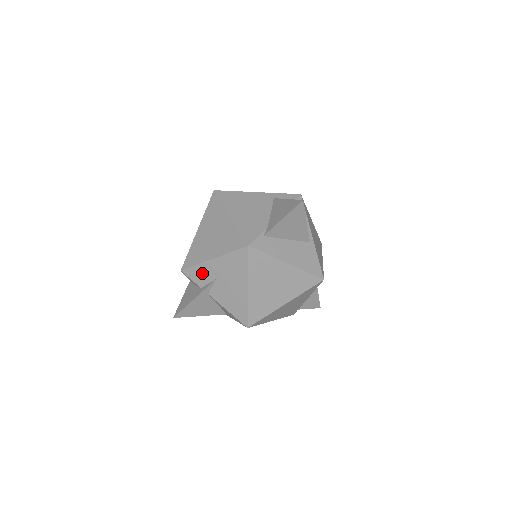
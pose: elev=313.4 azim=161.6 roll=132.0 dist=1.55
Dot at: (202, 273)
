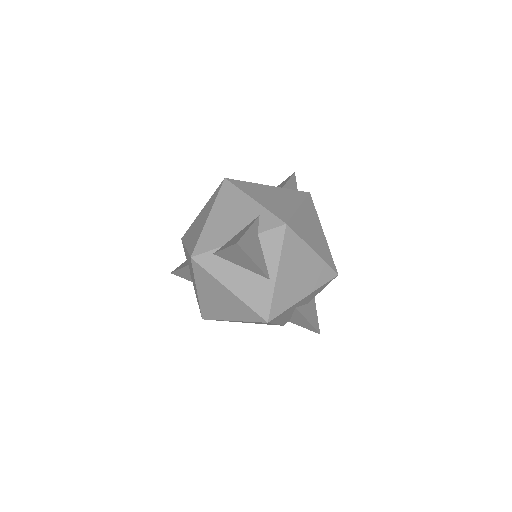
Dot at: (185, 252)
